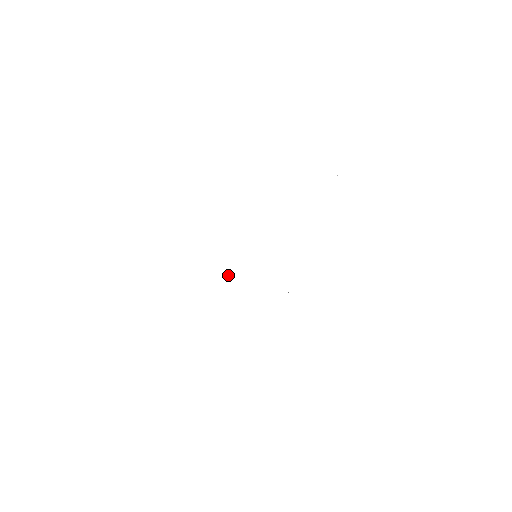
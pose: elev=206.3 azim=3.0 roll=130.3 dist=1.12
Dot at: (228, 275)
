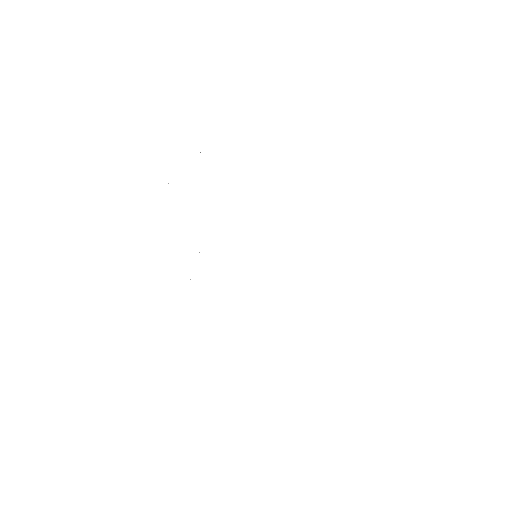
Dot at: occluded
